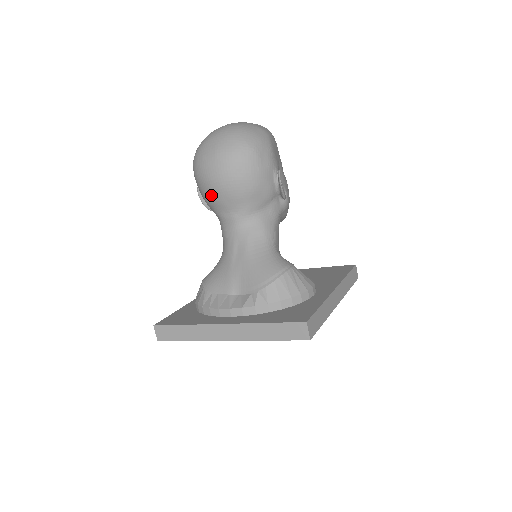
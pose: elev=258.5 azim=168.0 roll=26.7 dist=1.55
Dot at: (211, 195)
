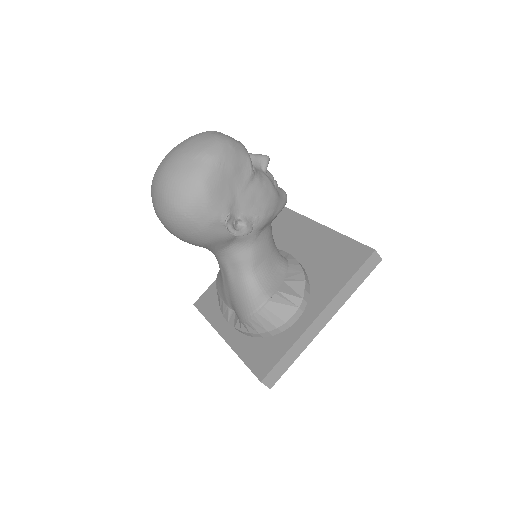
Dot at: occluded
